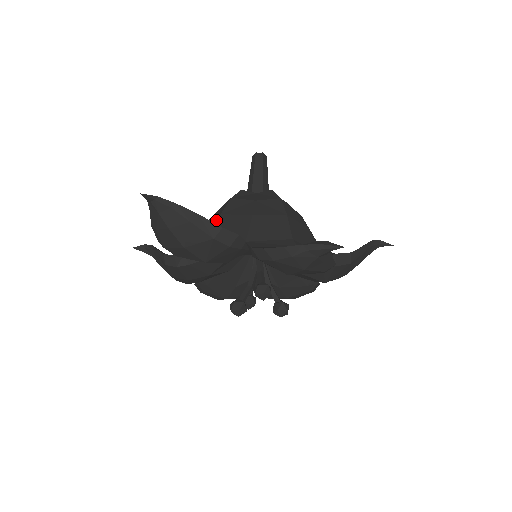
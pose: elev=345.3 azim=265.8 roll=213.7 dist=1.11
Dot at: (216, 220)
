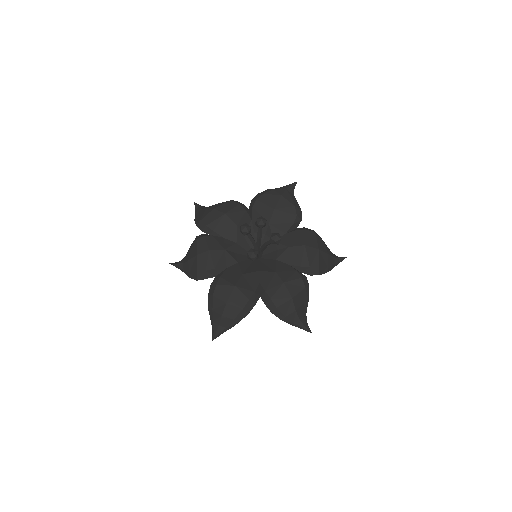
Dot at: occluded
